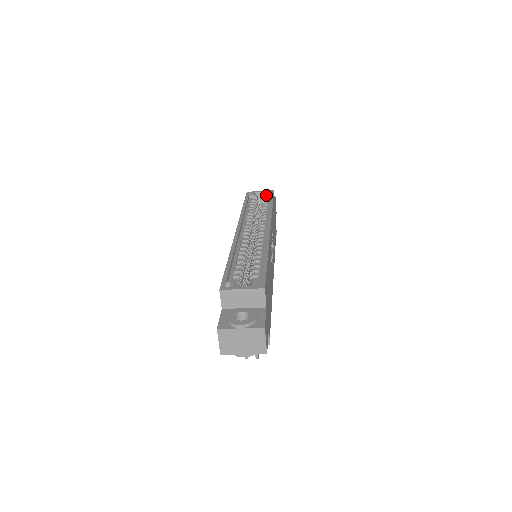
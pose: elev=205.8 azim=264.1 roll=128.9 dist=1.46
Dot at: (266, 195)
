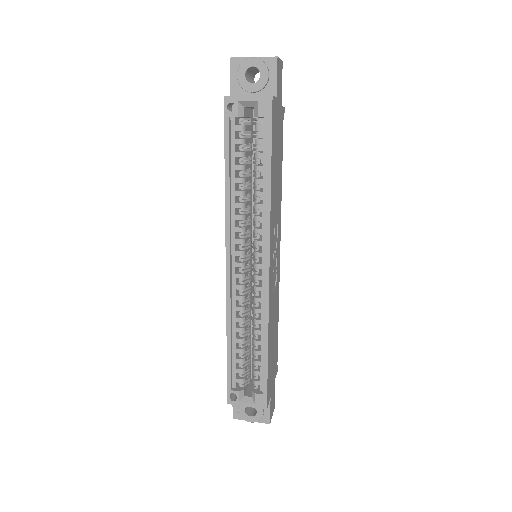
Dot at: occluded
